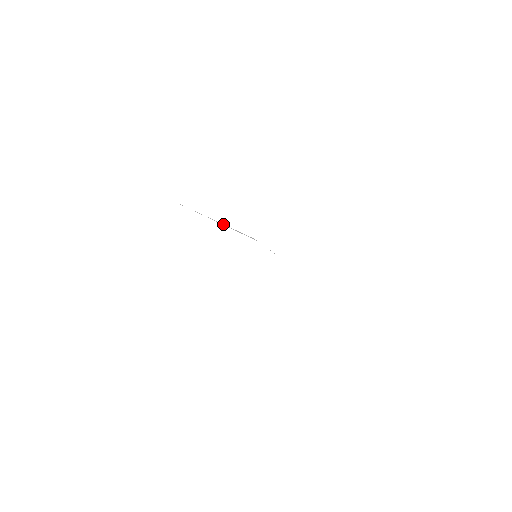
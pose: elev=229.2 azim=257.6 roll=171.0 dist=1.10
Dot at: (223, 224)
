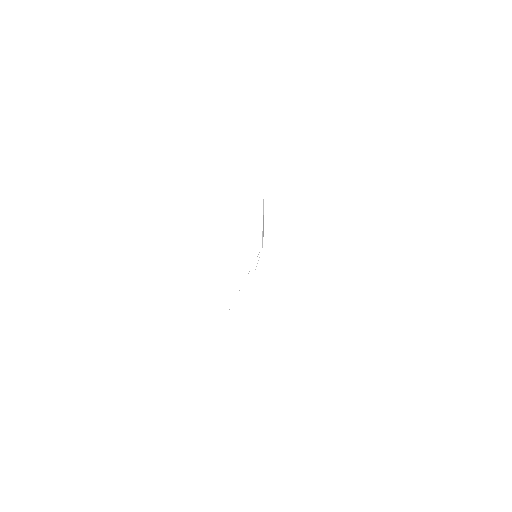
Dot at: (263, 226)
